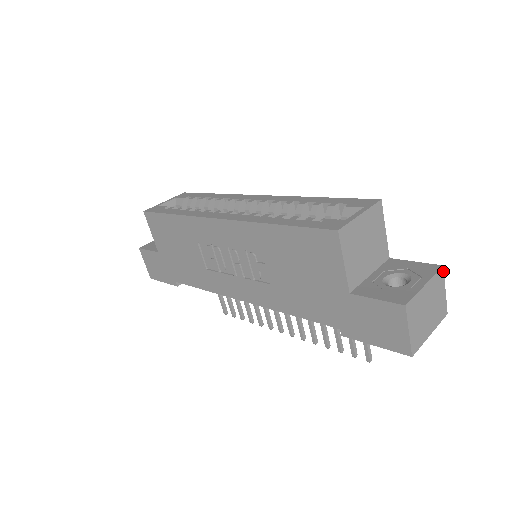
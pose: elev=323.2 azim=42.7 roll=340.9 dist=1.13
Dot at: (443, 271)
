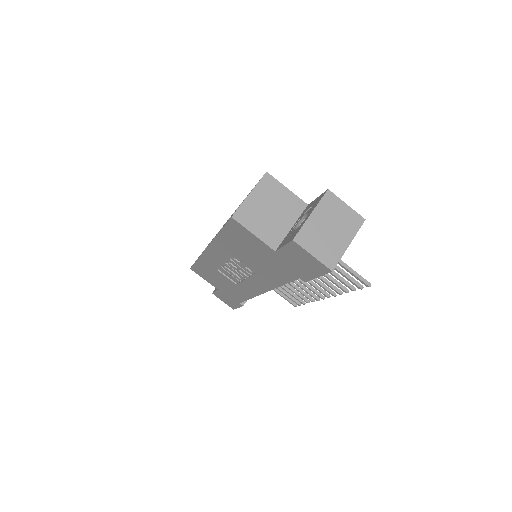
Dot at: (331, 193)
